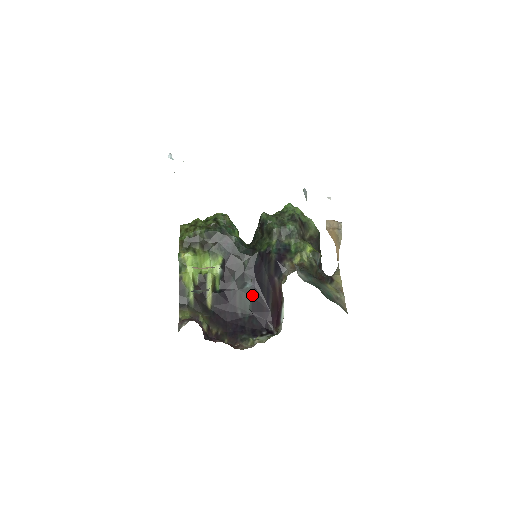
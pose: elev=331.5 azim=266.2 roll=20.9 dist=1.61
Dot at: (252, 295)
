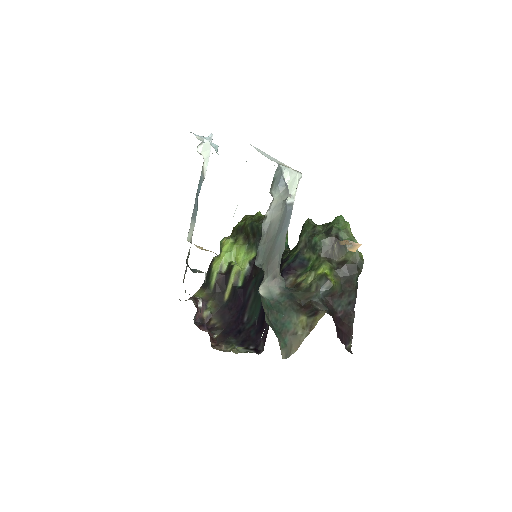
Dot at: occluded
